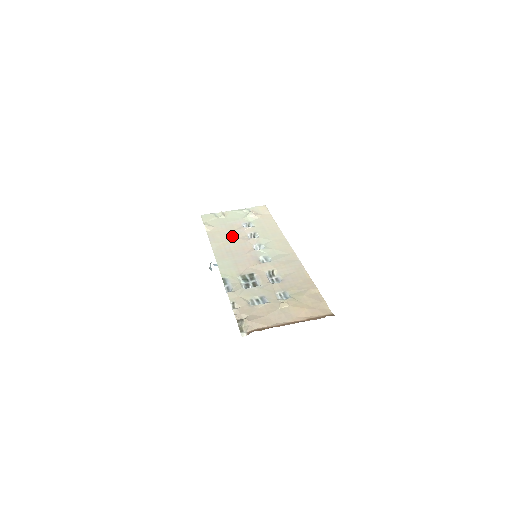
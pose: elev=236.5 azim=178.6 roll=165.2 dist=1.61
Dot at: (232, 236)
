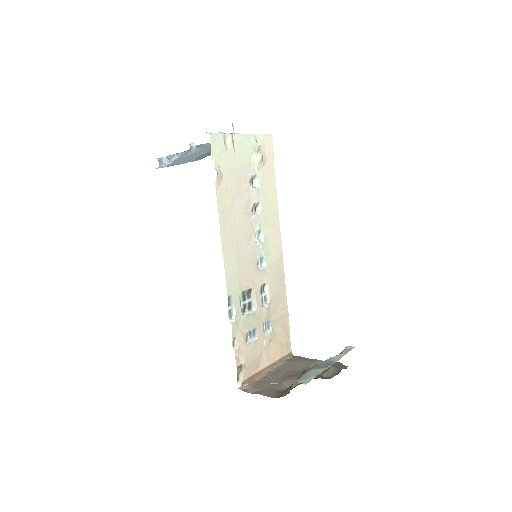
Dot at: (239, 206)
